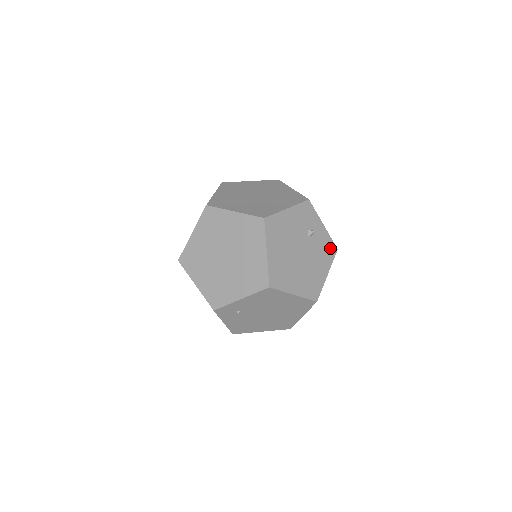
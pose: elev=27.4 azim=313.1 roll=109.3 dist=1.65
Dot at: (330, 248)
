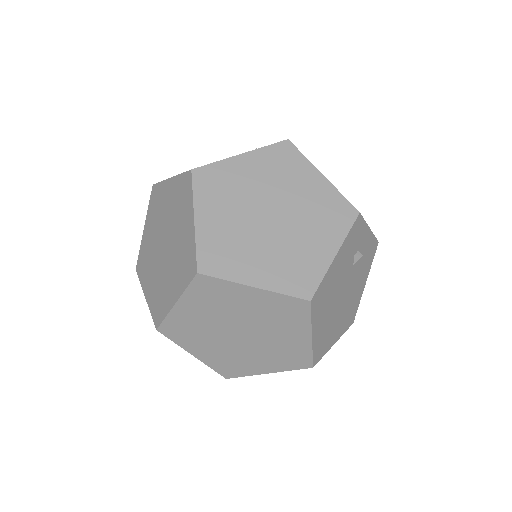
Dot at: (372, 250)
